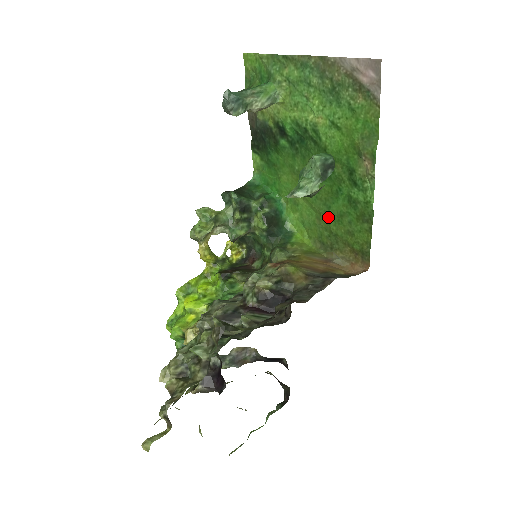
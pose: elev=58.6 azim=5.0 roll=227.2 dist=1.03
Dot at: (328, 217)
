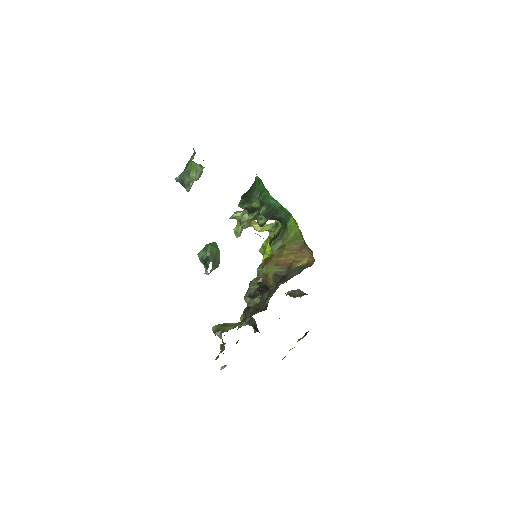
Dot at: occluded
